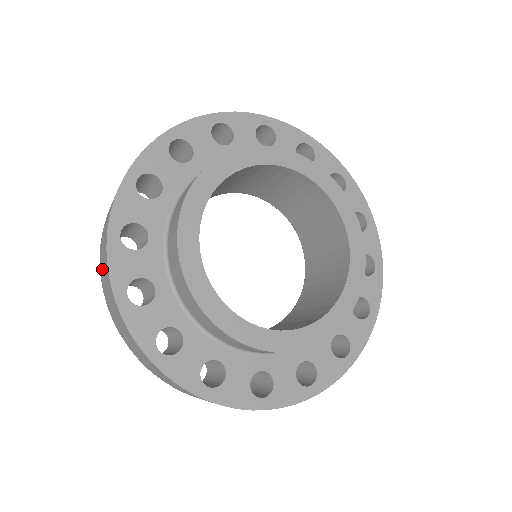
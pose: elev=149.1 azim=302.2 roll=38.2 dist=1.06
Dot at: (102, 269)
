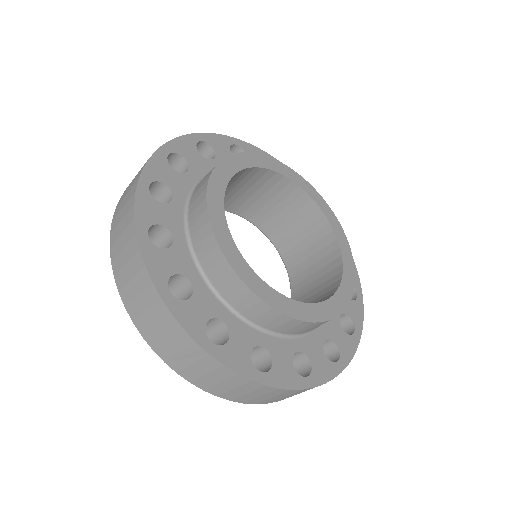
Dot at: (118, 222)
